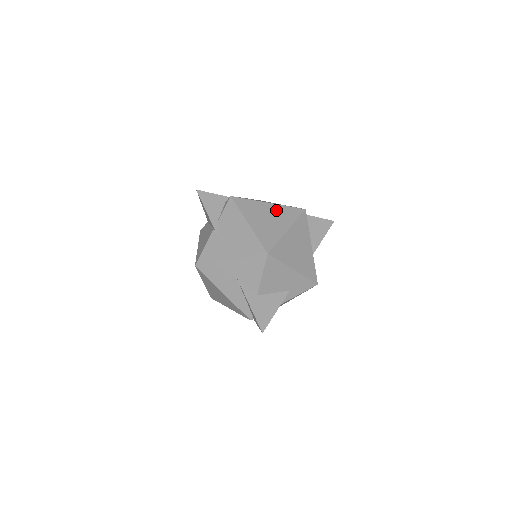
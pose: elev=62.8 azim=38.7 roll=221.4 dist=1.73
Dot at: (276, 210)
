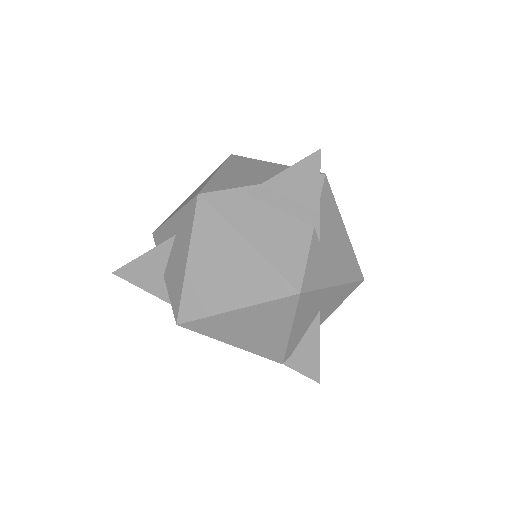
Dot at: occluded
